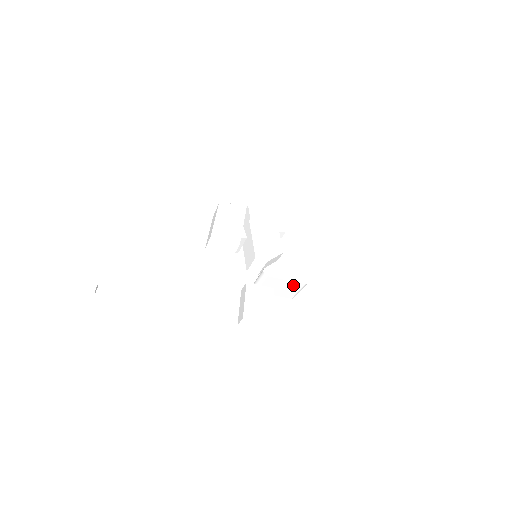
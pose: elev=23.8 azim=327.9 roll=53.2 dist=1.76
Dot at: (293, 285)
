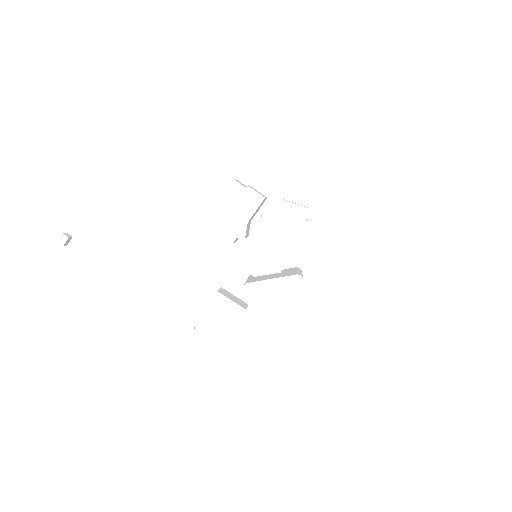
Dot at: occluded
